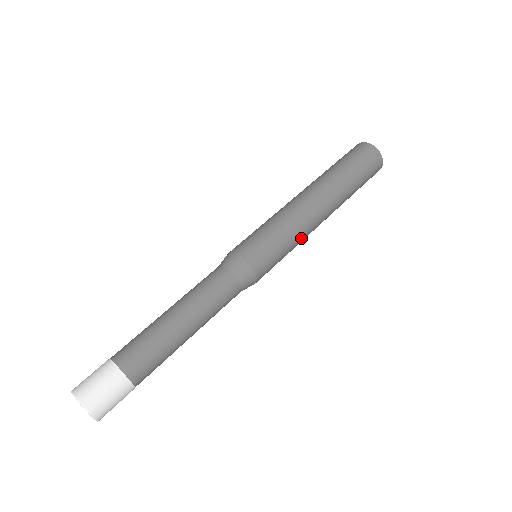
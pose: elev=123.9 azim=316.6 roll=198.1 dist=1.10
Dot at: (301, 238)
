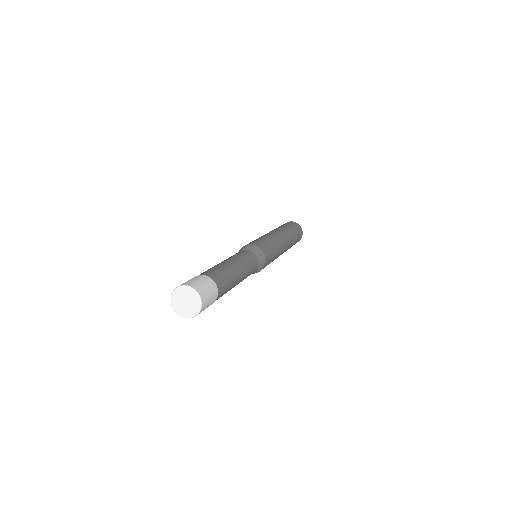
Dot at: (276, 241)
